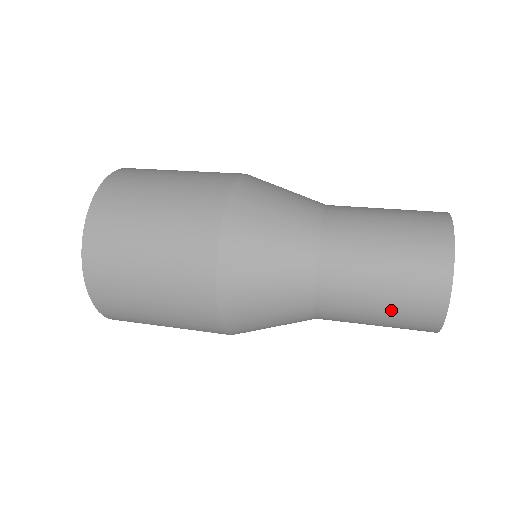
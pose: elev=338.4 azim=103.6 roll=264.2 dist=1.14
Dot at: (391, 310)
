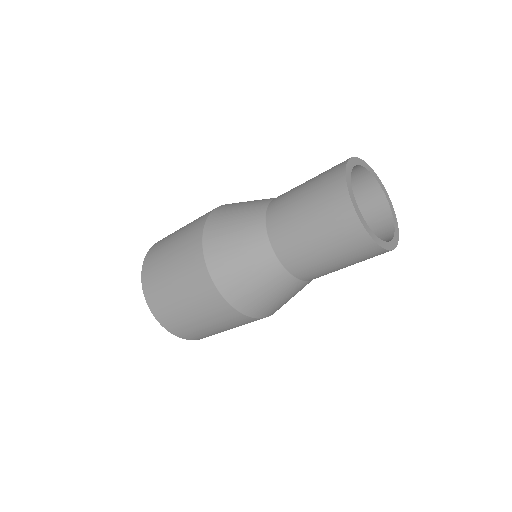
Dot at: occluded
